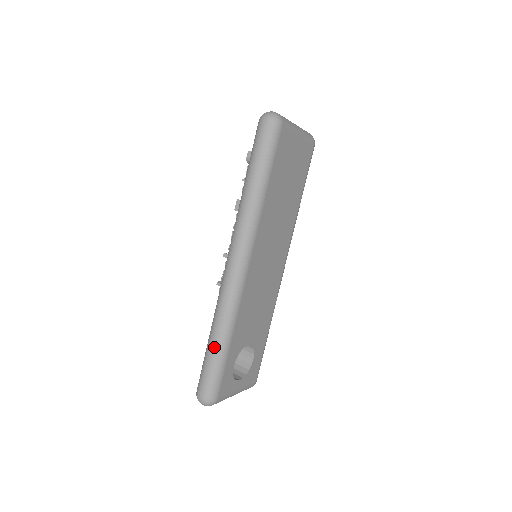
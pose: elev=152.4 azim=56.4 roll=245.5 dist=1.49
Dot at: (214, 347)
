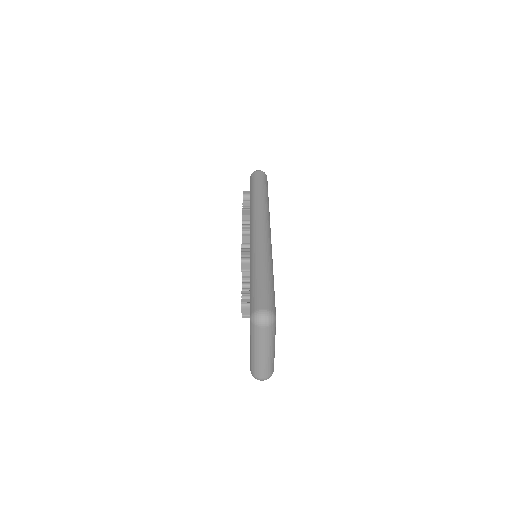
Dot at: (264, 272)
